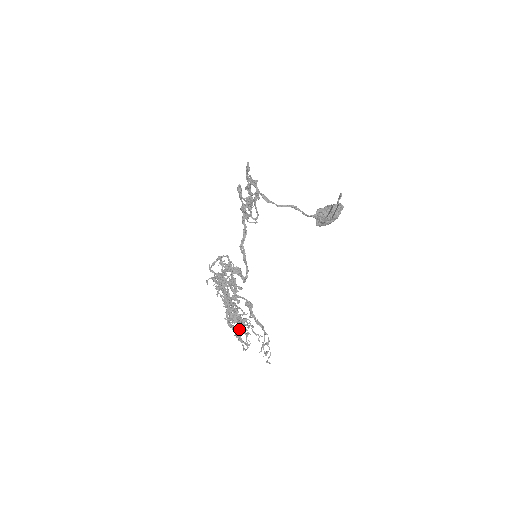
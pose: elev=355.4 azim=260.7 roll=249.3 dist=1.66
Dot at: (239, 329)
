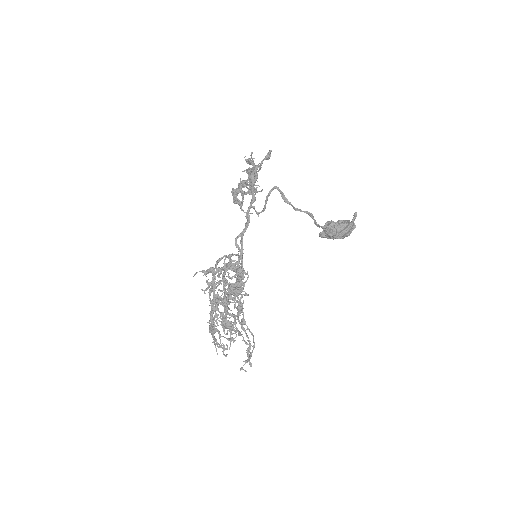
Dot at: (219, 331)
